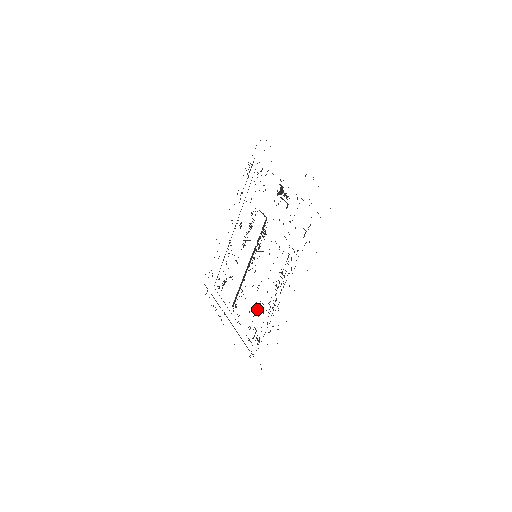
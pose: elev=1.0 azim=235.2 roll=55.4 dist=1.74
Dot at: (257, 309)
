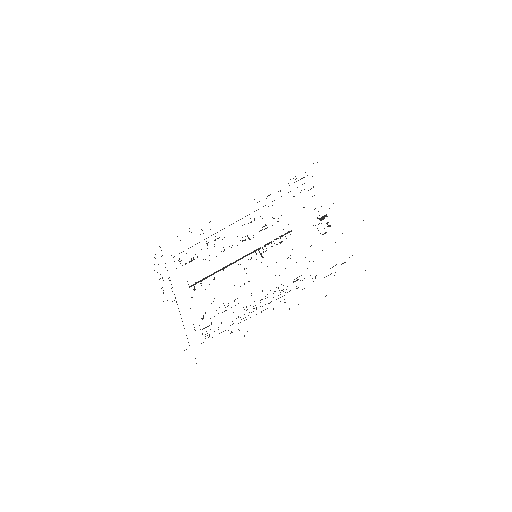
Dot at: occluded
